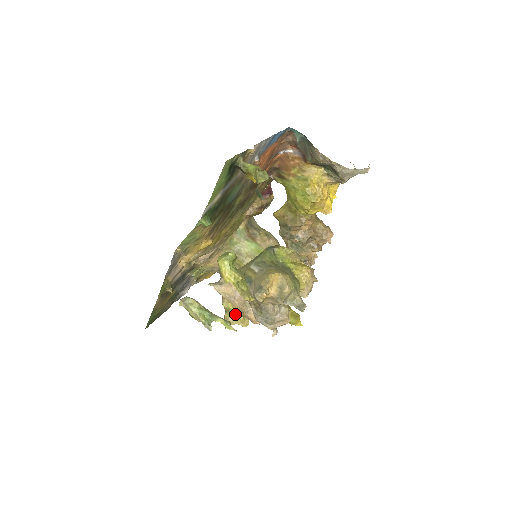
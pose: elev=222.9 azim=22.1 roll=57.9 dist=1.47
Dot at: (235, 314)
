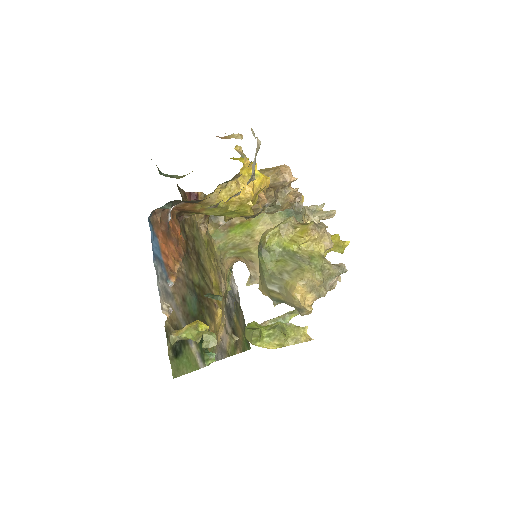
Dot at: occluded
